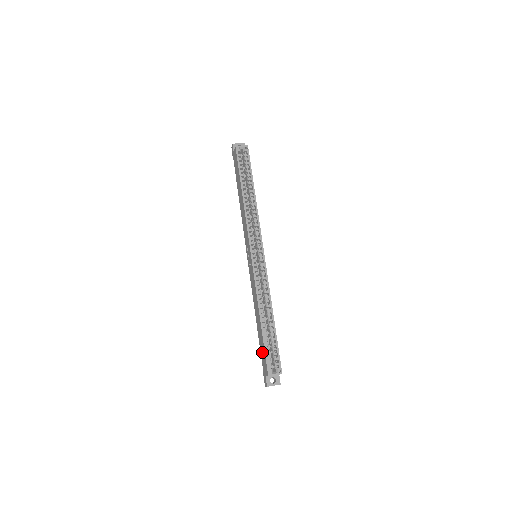
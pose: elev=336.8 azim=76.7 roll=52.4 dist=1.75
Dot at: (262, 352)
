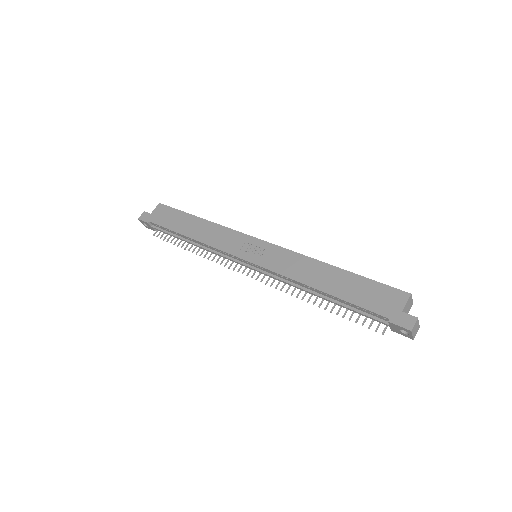
Dot at: (369, 295)
